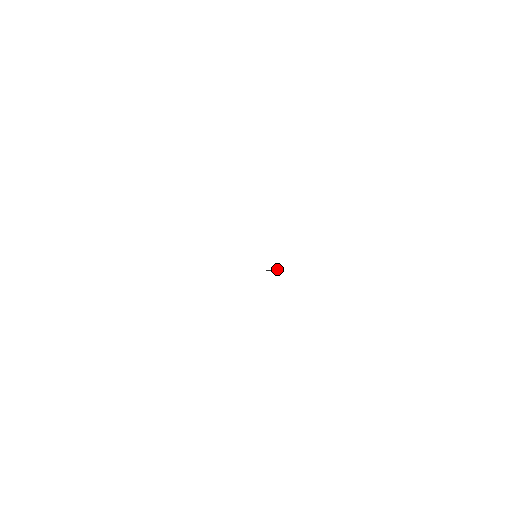
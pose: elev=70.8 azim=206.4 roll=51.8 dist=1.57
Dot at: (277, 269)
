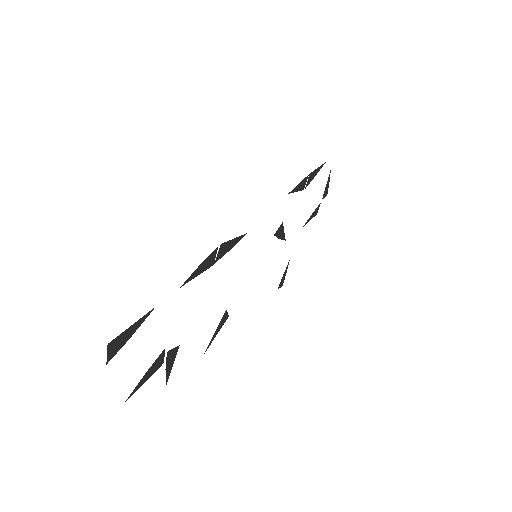
Dot at: (303, 180)
